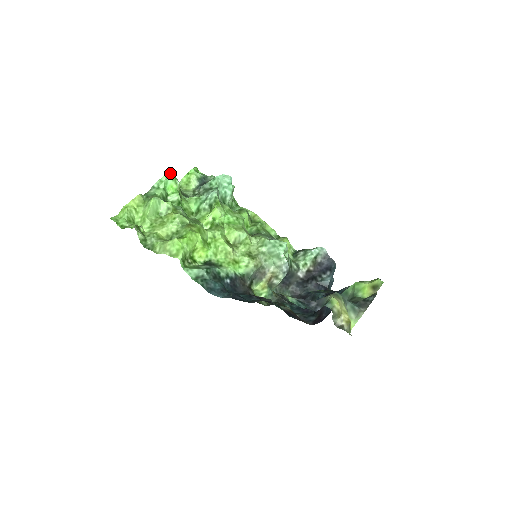
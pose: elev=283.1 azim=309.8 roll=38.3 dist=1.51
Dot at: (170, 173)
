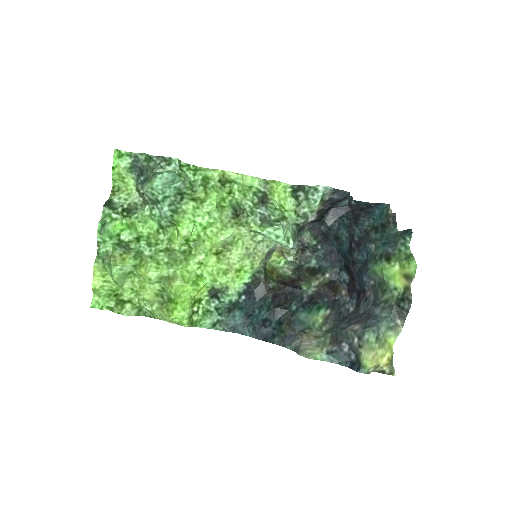
Dot at: (103, 225)
